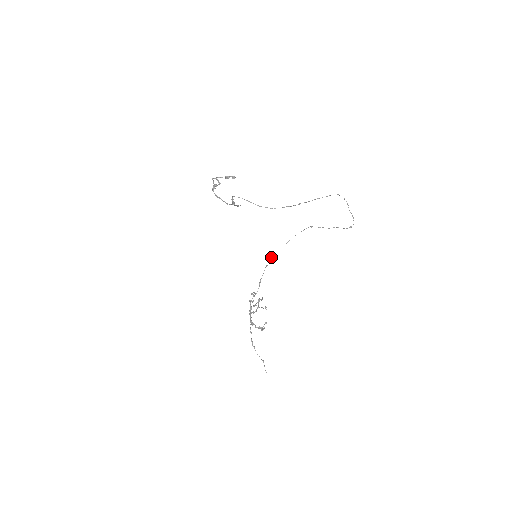
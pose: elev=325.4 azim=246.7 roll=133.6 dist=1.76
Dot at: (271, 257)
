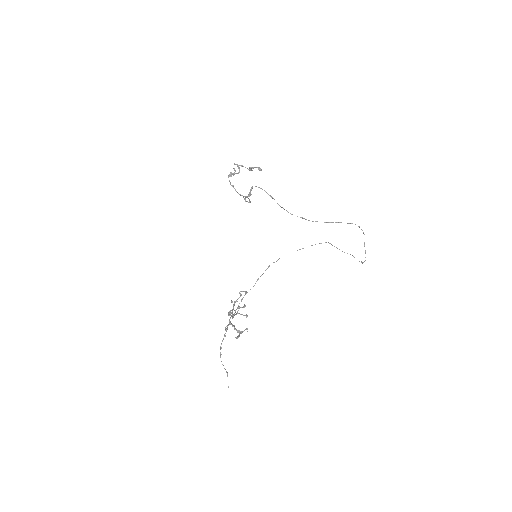
Dot at: occluded
